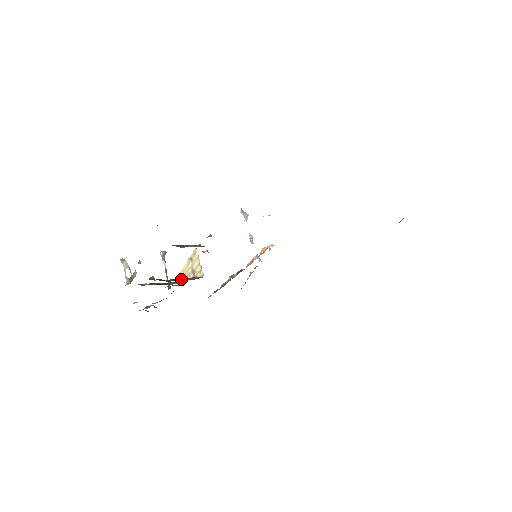
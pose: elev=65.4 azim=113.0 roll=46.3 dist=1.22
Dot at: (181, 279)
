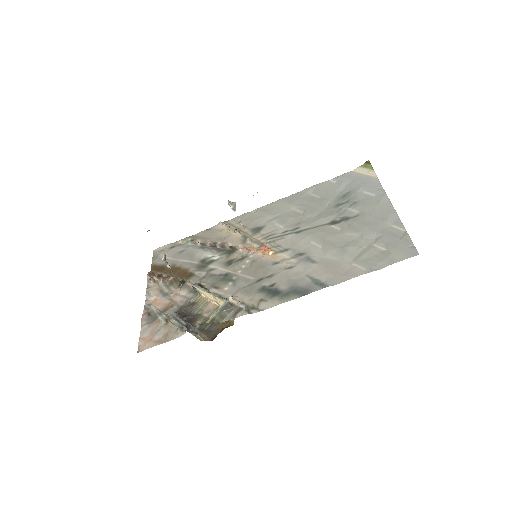
Dot at: occluded
